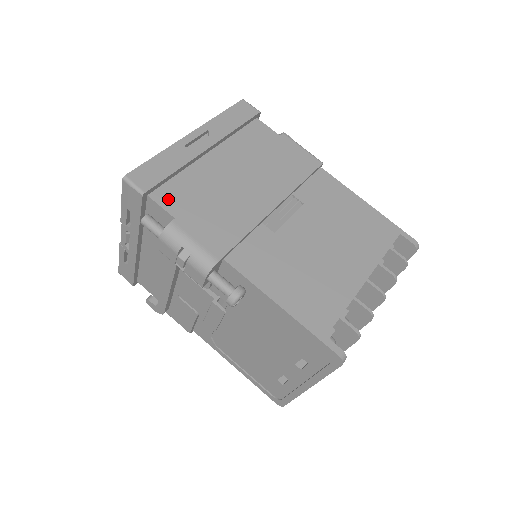
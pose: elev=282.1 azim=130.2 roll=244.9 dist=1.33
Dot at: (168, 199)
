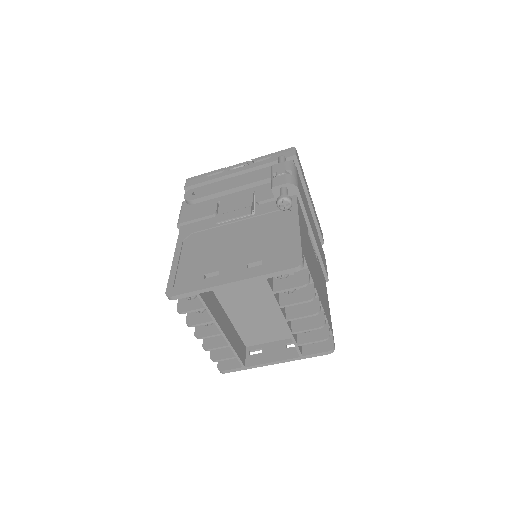
Dot at: occluded
